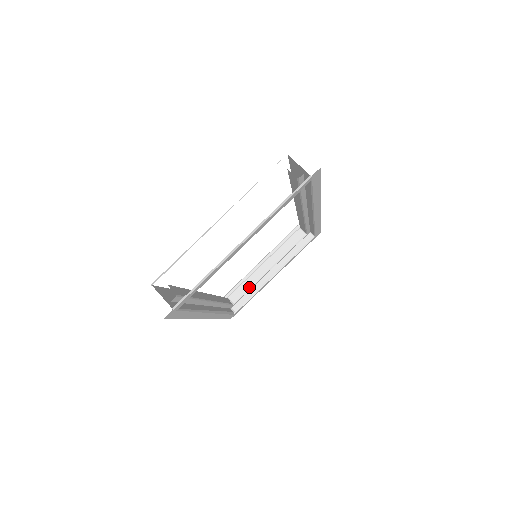
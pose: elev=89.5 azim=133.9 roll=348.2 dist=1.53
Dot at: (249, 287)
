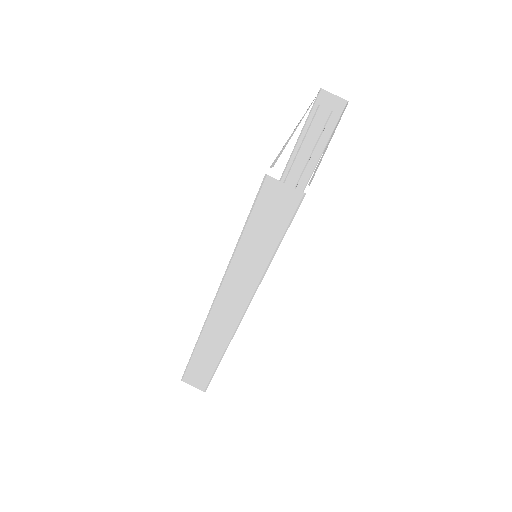
Dot at: occluded
